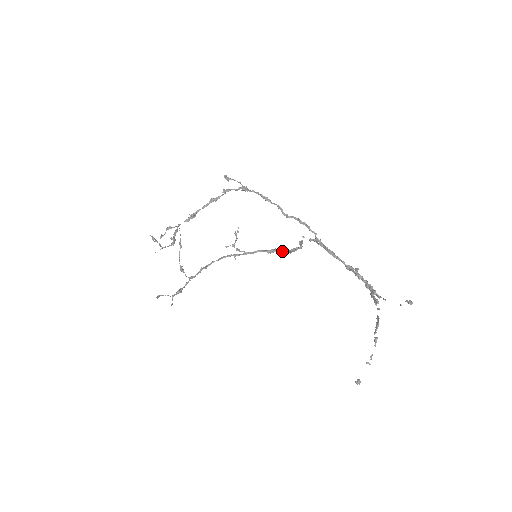
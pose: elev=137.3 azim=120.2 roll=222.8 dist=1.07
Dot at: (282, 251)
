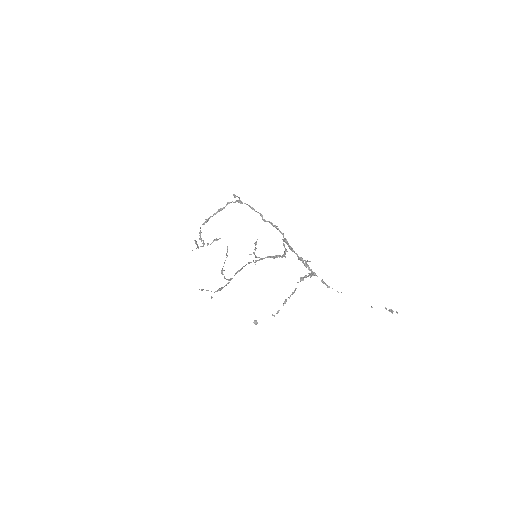
Dot at: (281, 256)
